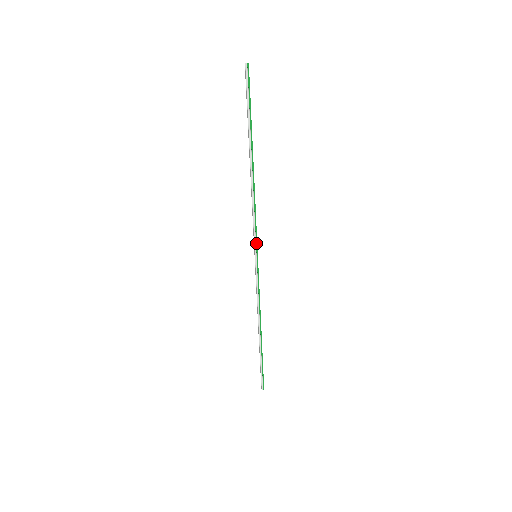
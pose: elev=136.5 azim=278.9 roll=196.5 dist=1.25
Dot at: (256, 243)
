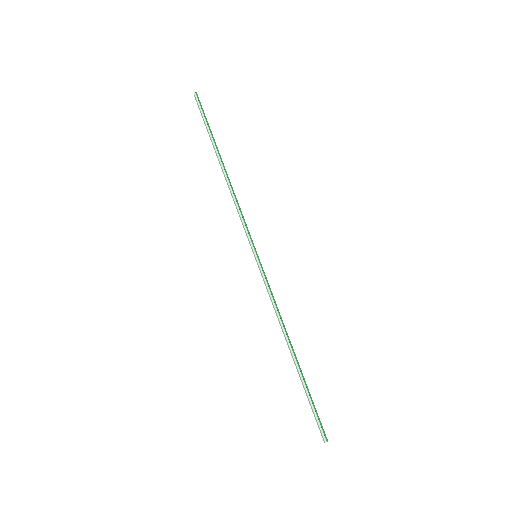
Dot at: (251, 241)
